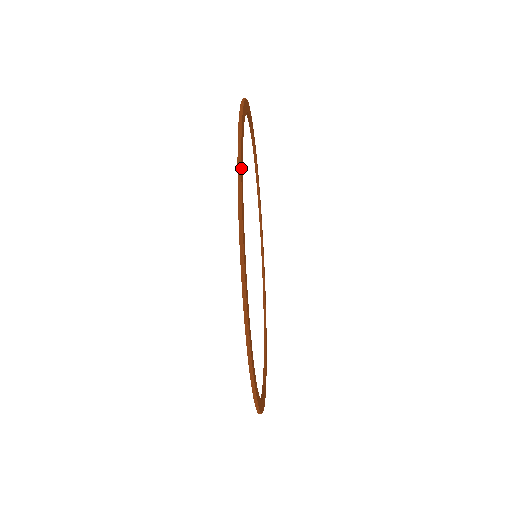
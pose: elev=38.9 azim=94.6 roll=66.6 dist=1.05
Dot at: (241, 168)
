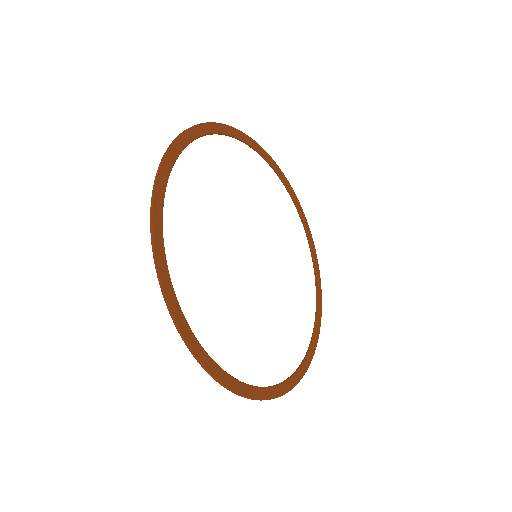
Dot at: (156, 256)
